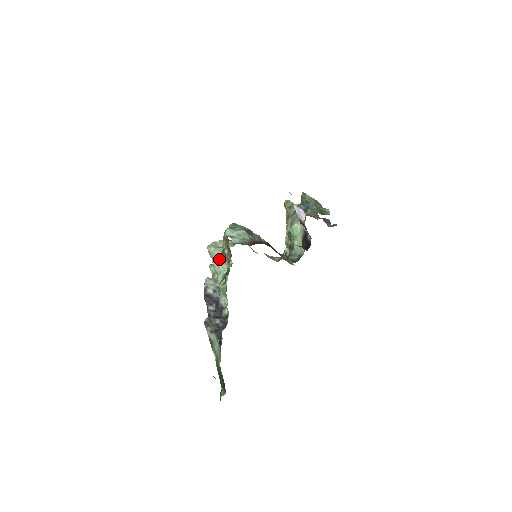
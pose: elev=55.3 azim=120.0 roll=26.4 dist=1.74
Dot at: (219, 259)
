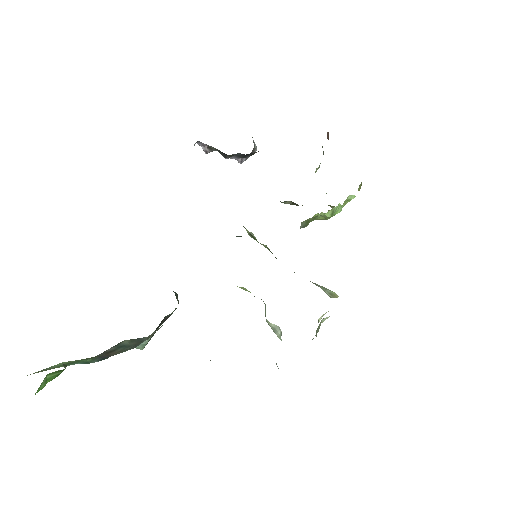
Dot at: occluded
